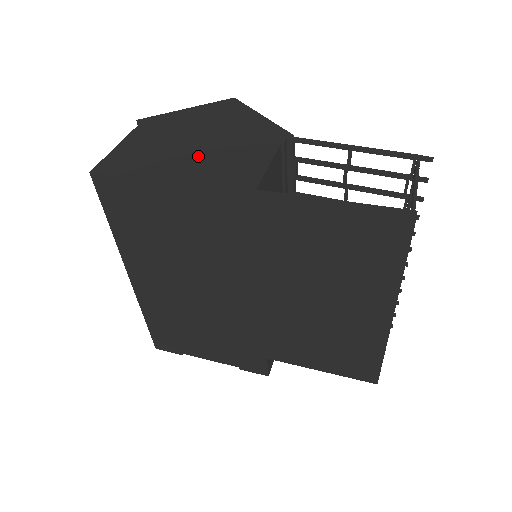
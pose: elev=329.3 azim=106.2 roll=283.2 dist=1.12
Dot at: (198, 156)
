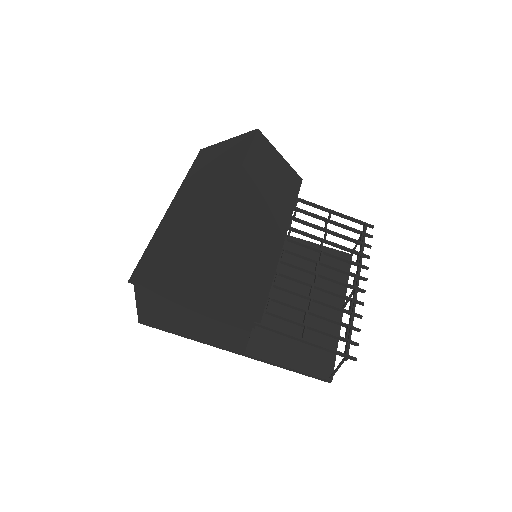
Dot at: (199, 326)
